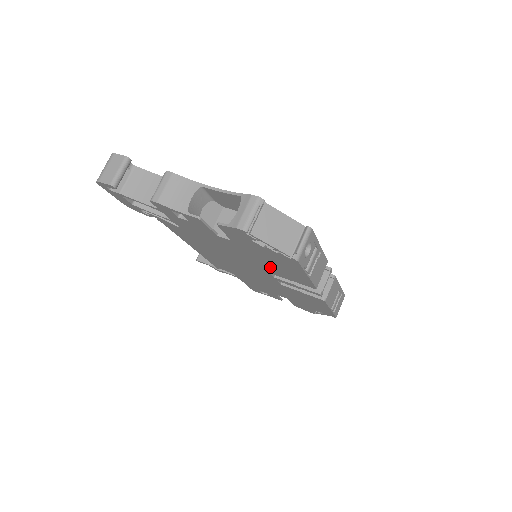
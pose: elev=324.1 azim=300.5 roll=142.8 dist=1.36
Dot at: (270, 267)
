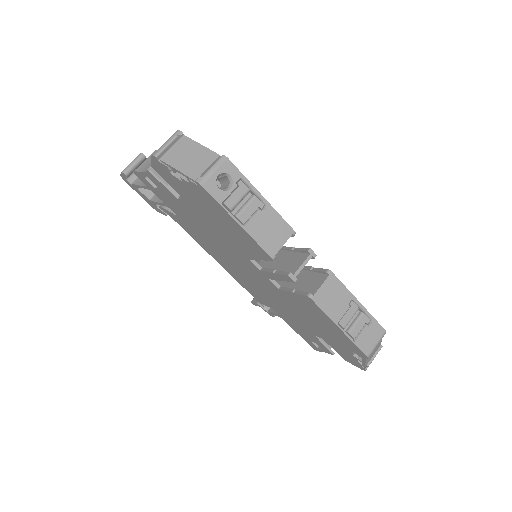
Dot at: (232, 238)
